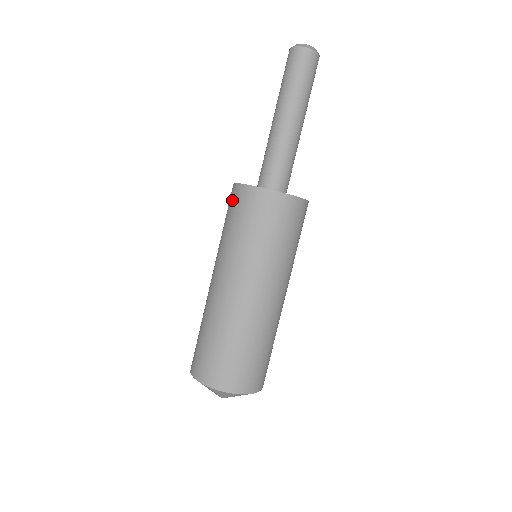
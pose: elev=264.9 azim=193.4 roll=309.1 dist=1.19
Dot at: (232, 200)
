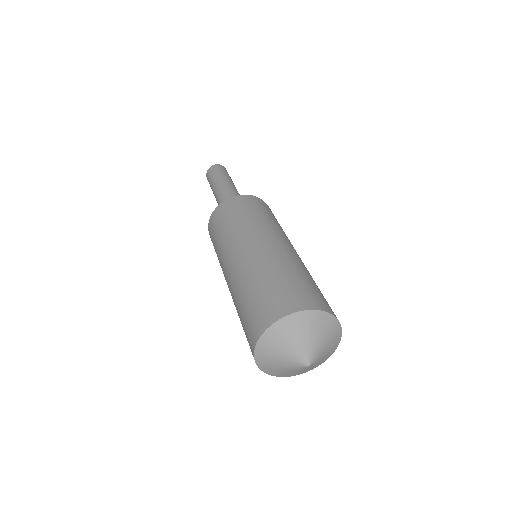
Dot at: (211, 230)
